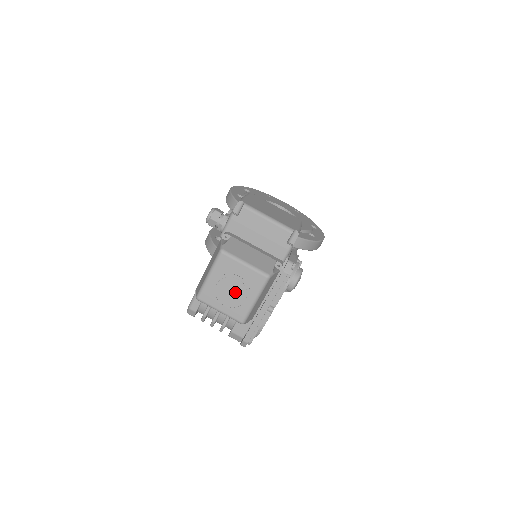
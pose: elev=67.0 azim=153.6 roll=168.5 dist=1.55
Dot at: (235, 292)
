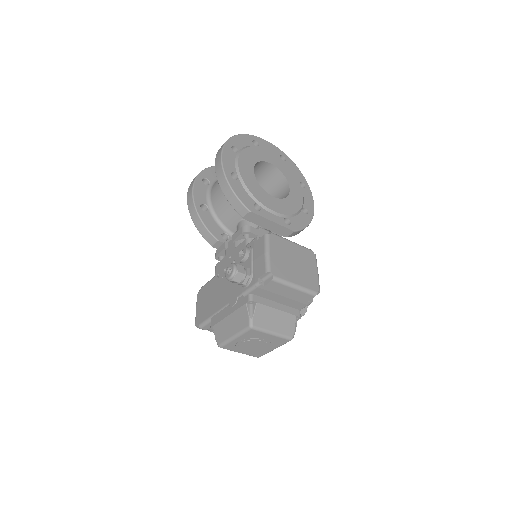
Dot at: (258, 346)
